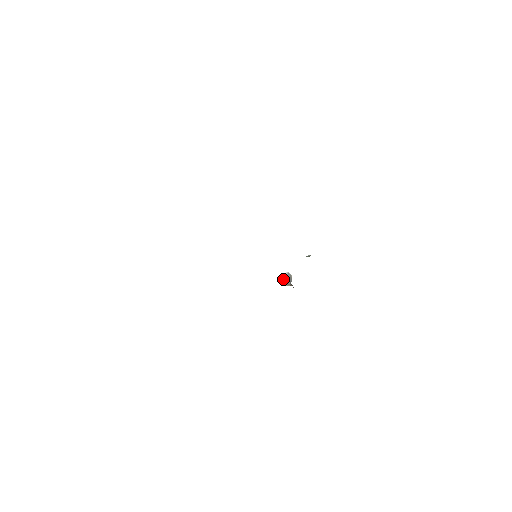
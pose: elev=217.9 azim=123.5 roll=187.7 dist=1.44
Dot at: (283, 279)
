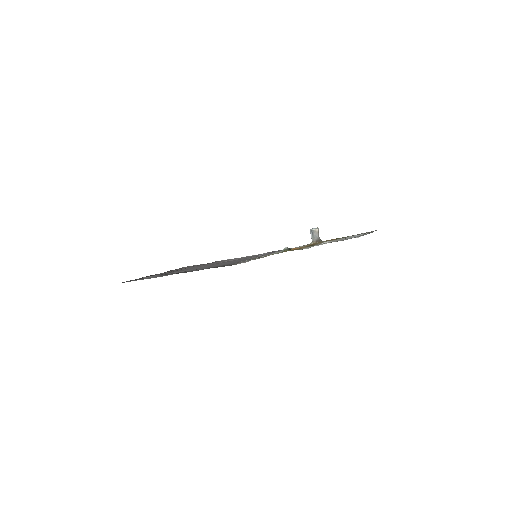
Dot at: (311, 235)
